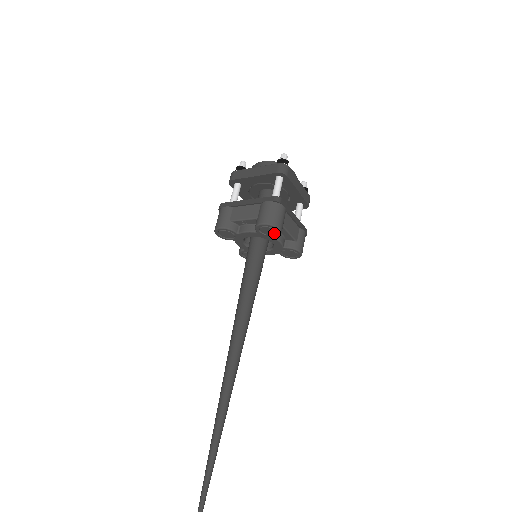
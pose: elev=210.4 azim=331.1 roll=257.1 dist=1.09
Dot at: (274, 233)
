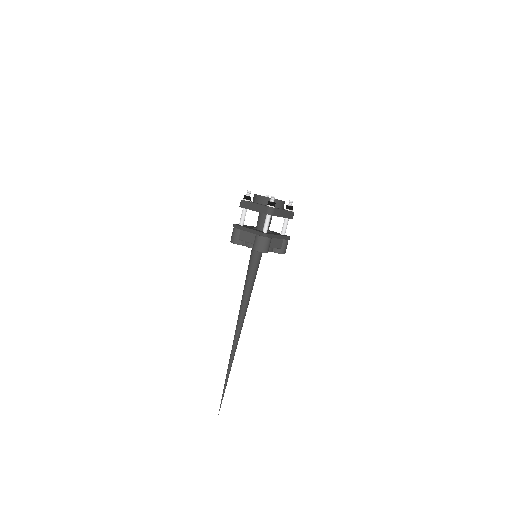
Dot at: occluded
